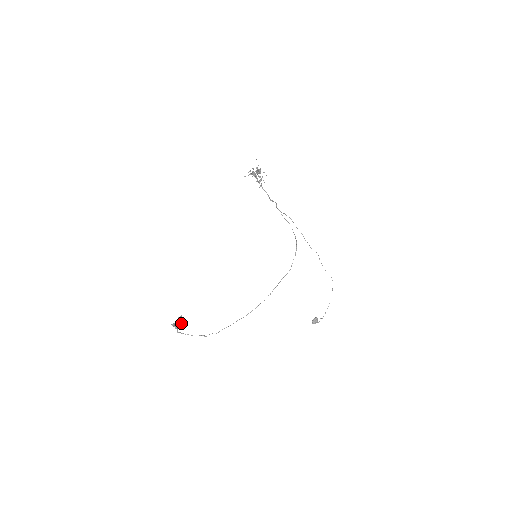
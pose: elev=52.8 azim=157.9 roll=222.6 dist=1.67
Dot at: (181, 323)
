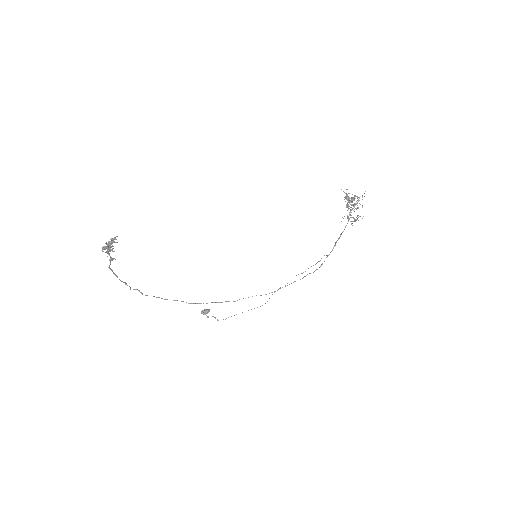
Dot at: occluded
